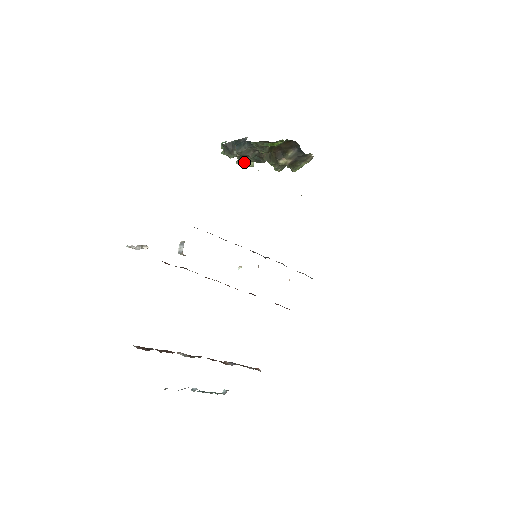
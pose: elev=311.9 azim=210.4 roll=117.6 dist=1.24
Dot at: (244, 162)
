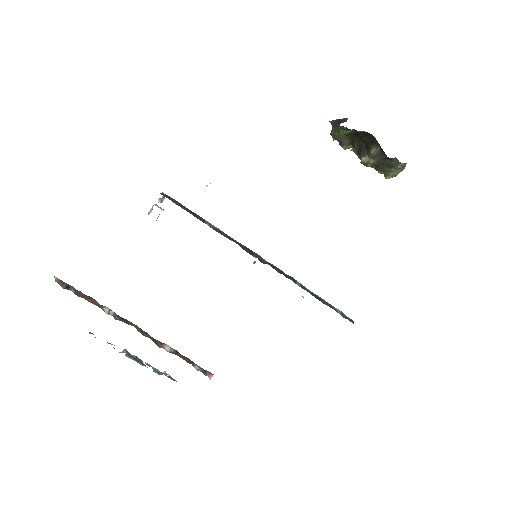
Dot at: occluded
